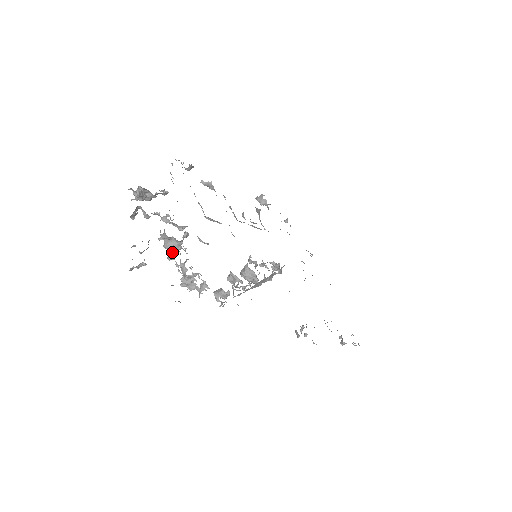
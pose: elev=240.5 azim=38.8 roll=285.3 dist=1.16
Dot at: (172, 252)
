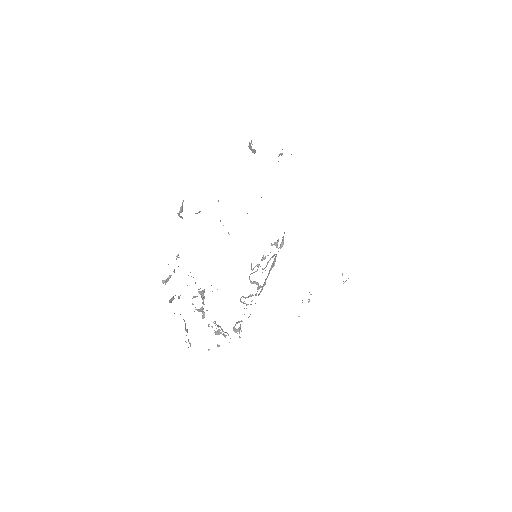
Dot at: (202, 312)
